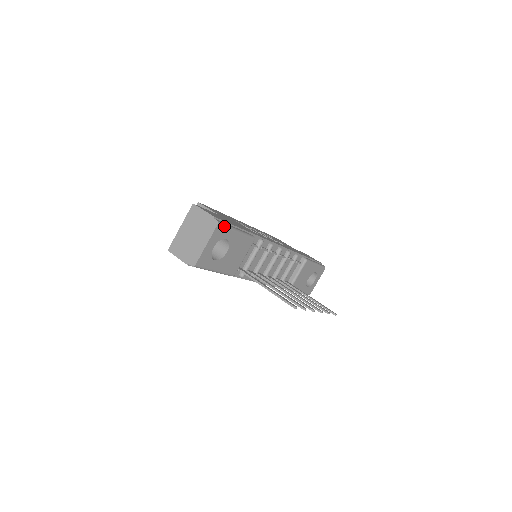
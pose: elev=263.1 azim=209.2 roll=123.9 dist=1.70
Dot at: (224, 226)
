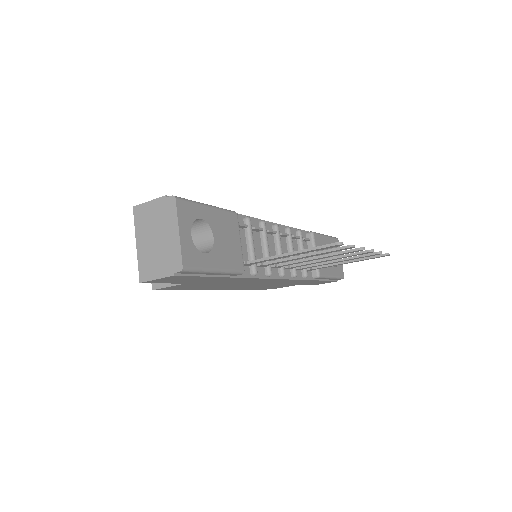
Dot at: (186, 201)
